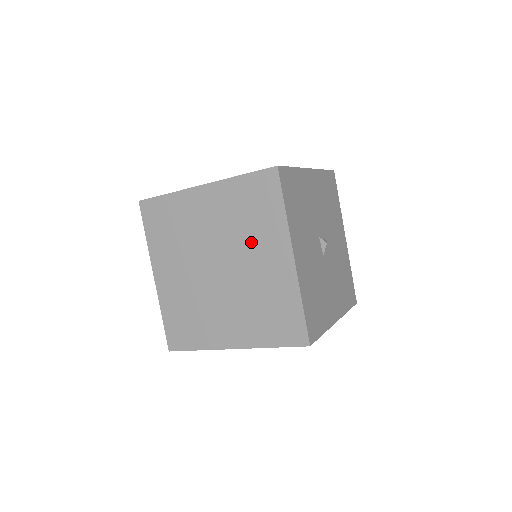
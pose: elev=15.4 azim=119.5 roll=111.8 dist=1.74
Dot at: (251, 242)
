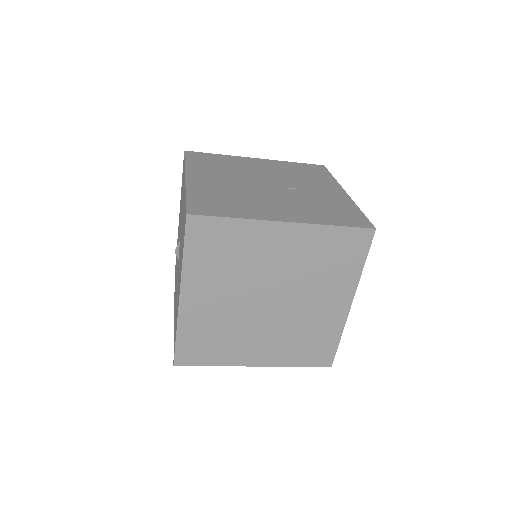
Dot at: (317, 286)
